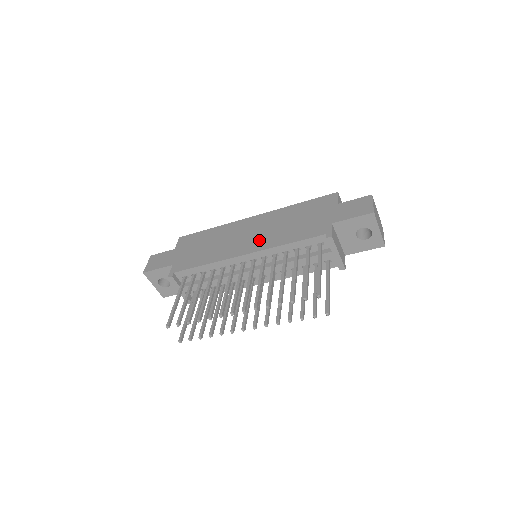
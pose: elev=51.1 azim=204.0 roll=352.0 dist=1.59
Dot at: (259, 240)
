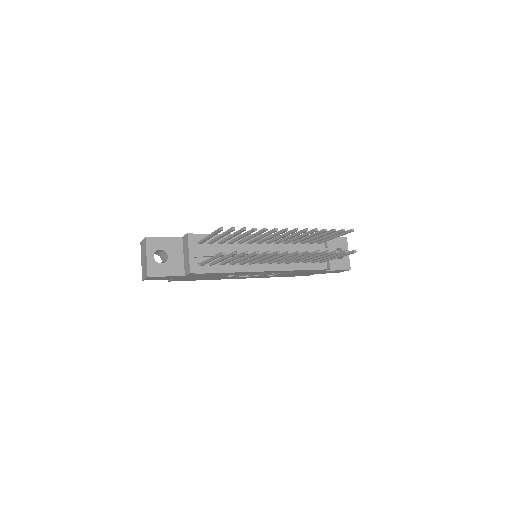
Dot at: occluded
